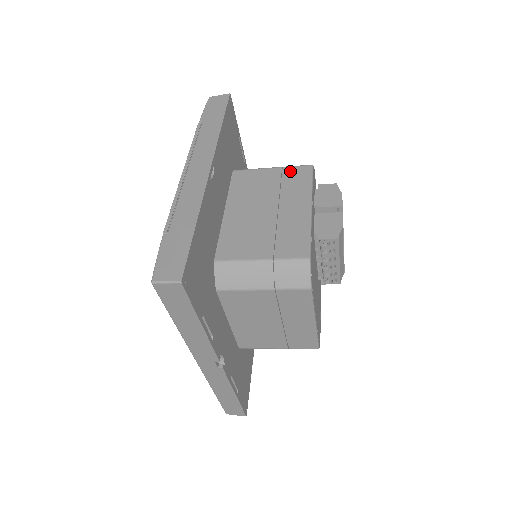
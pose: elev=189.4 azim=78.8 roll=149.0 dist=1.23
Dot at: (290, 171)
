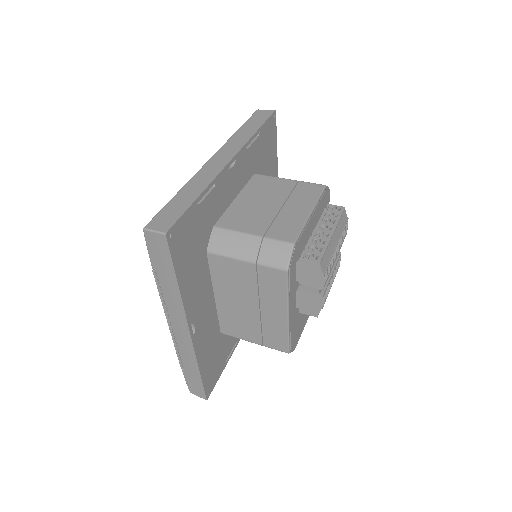
Dot at: (265, 272)
